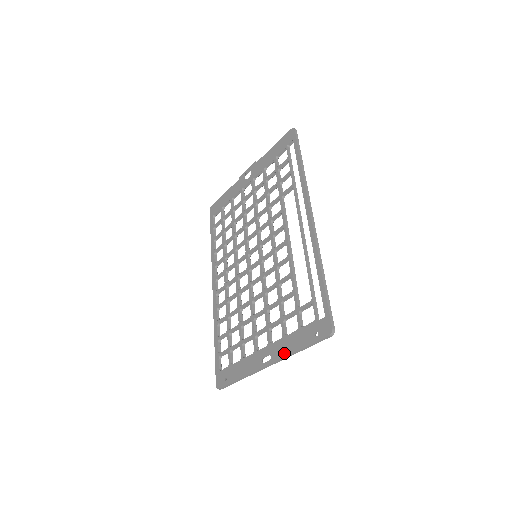
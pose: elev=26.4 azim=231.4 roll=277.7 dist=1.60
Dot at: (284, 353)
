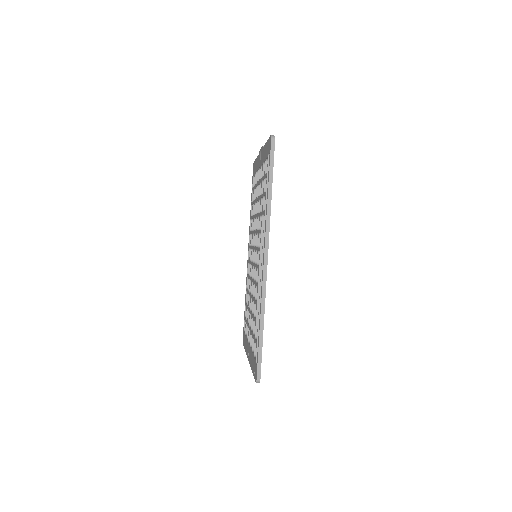
Dot at: (250, 363)
